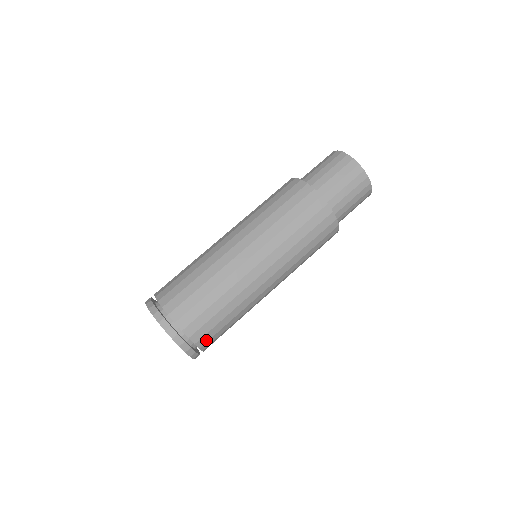
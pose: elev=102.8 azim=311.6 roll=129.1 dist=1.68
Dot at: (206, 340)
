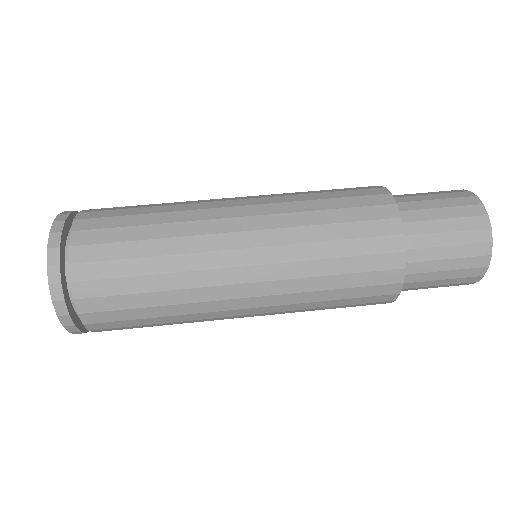
Dot at: (100, 320)
